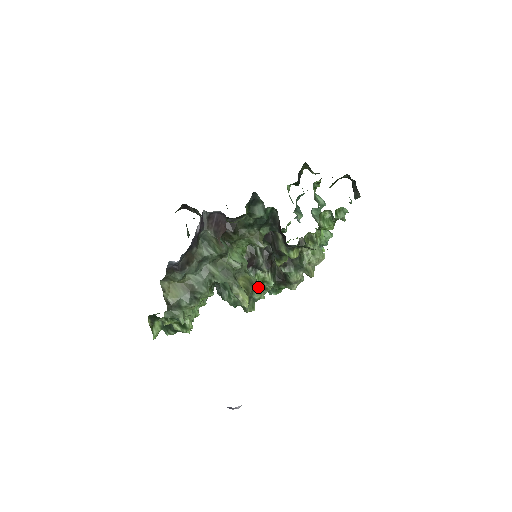
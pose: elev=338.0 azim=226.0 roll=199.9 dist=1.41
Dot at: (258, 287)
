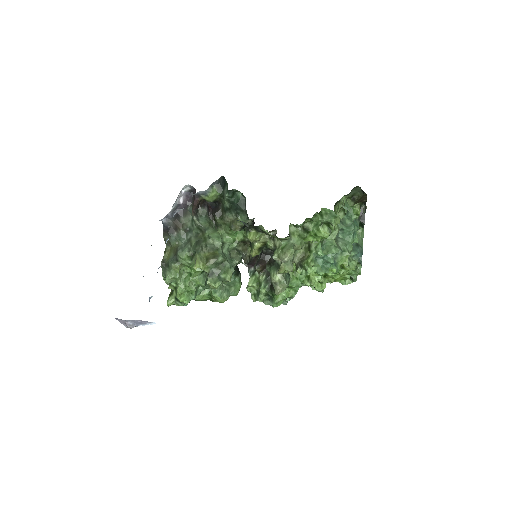
Dot at: (229, 269)
